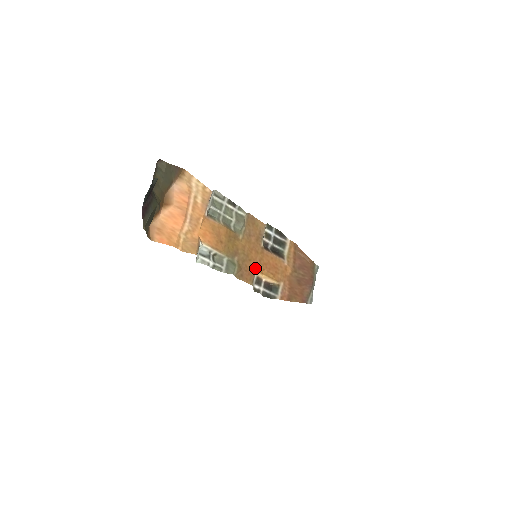
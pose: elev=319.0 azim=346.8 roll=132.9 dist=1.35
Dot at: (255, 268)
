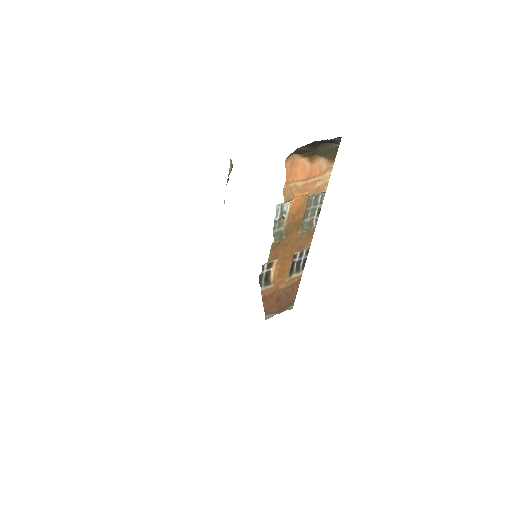
Dot at: (280, 257)
